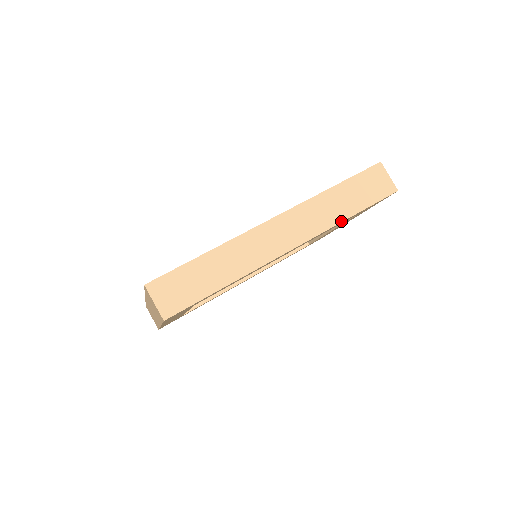
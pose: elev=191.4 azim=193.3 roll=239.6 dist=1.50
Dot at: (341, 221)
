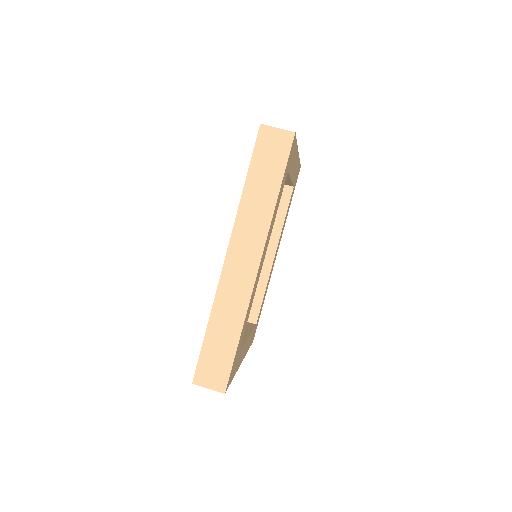
Dot at: (274, 207)
